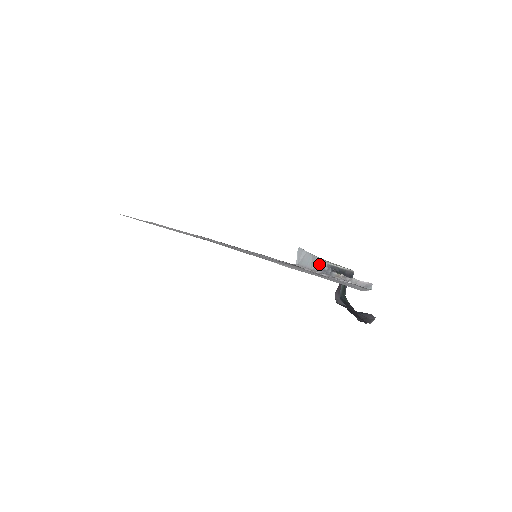
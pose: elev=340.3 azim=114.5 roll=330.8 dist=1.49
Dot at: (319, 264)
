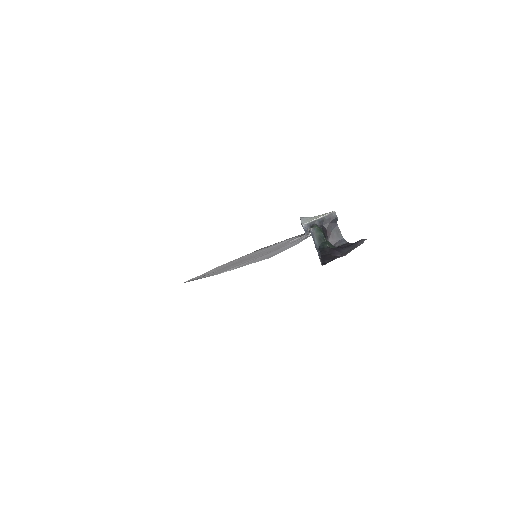
Dot at: occluded
